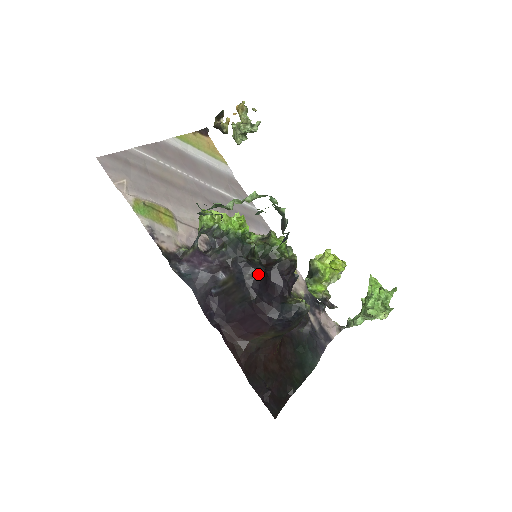
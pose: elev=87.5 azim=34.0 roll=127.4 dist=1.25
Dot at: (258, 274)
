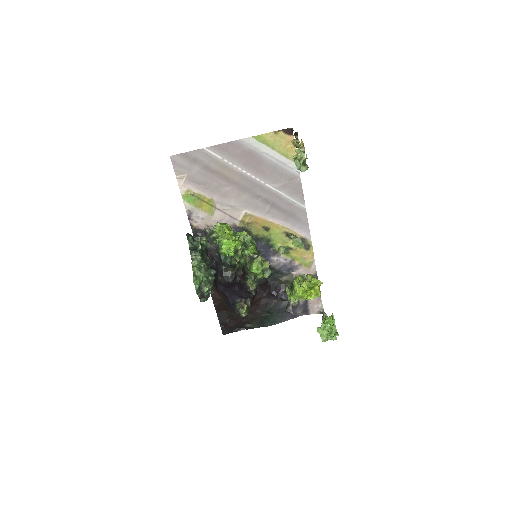
Dot at: (226, 281)
